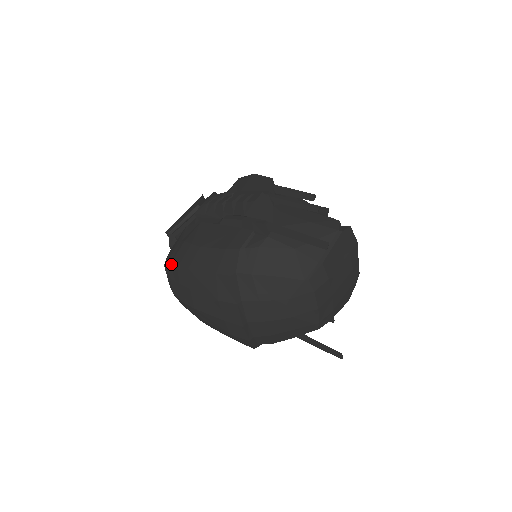
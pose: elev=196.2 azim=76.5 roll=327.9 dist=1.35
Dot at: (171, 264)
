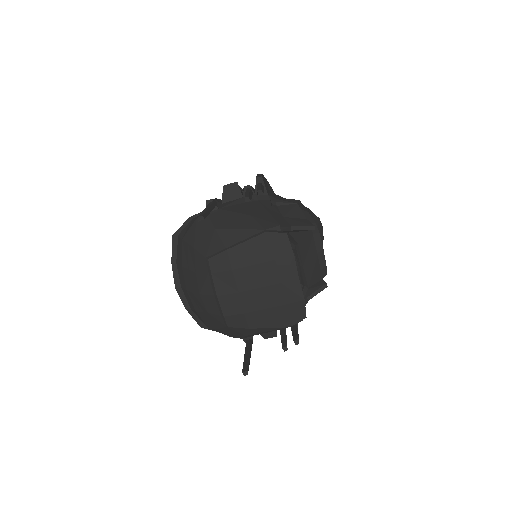
Dot at: occluded
